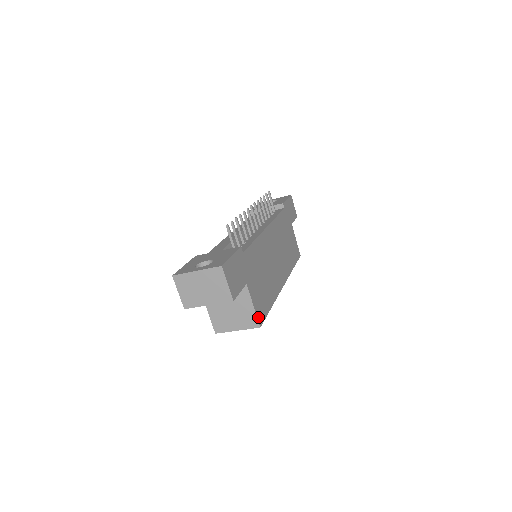
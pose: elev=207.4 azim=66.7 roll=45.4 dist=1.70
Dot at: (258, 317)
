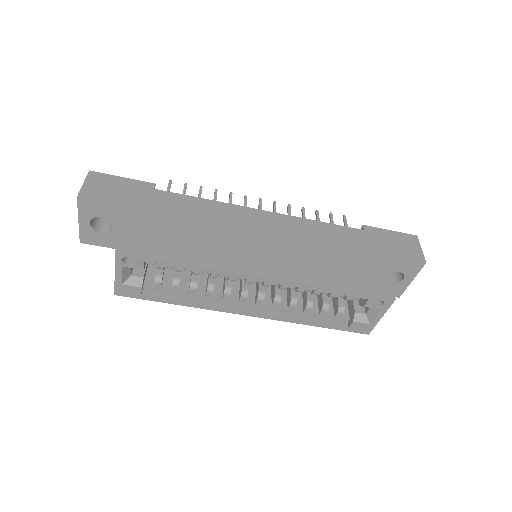
Dot at: (123, 242)
